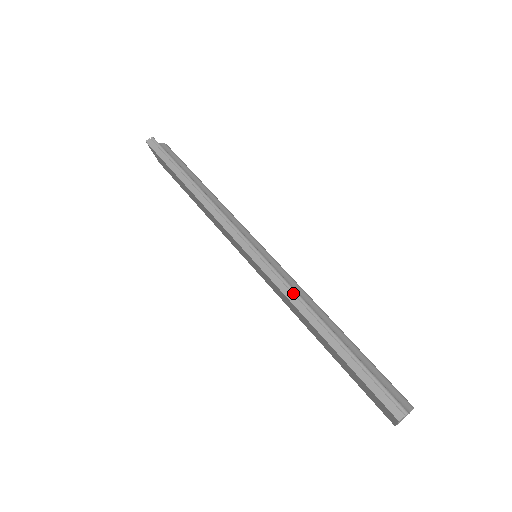
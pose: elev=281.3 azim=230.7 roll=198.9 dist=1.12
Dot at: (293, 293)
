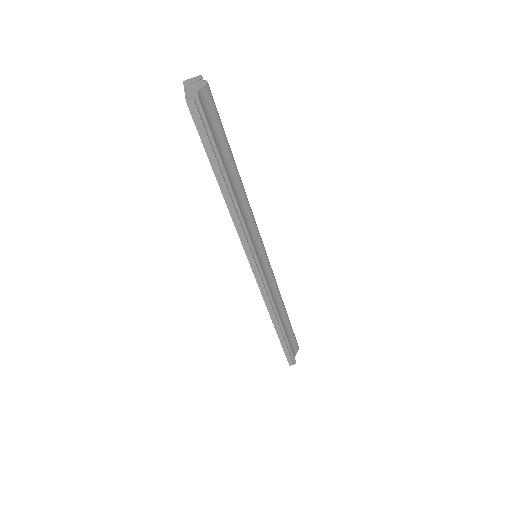
Dot at: (272, 305)
